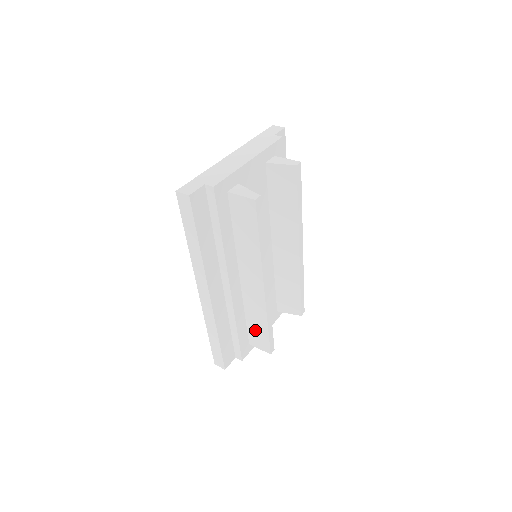
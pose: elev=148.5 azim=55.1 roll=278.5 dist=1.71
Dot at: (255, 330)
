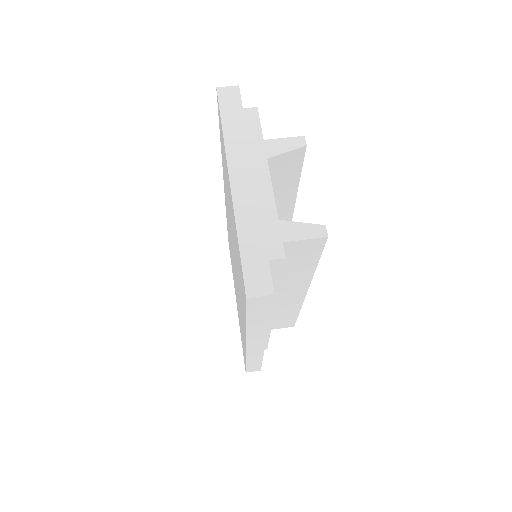
Dot at: (279, 321)
